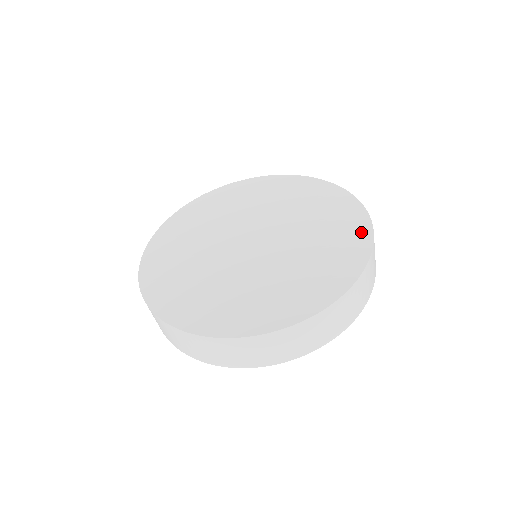
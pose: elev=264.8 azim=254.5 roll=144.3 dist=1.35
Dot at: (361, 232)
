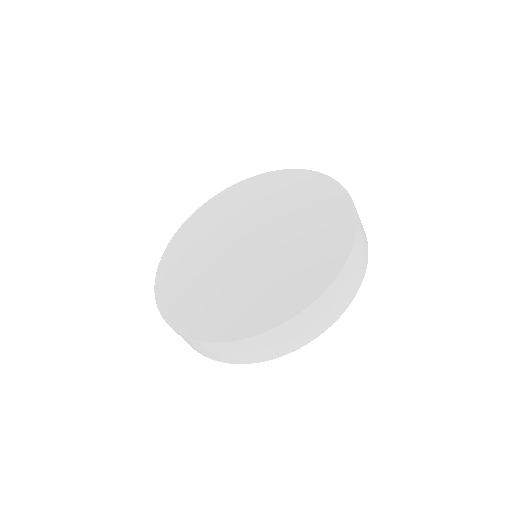
Dot at: (340, 246)
